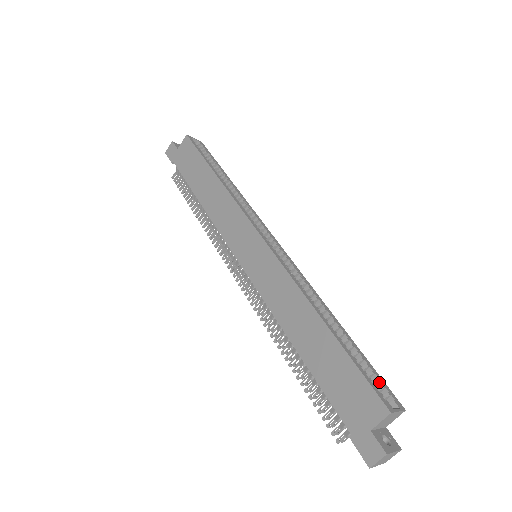
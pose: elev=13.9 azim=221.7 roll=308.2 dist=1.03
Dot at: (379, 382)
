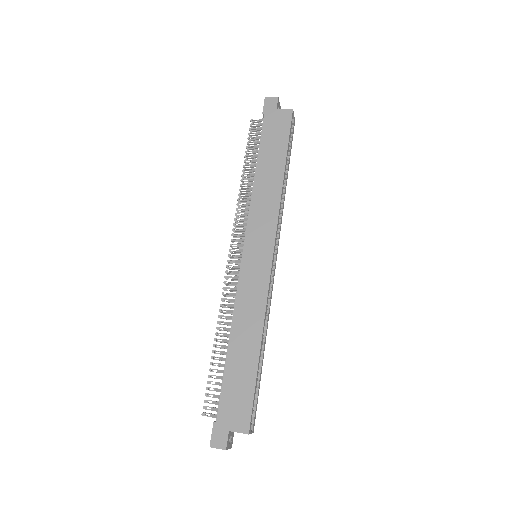
Dot at: (255, 407)
